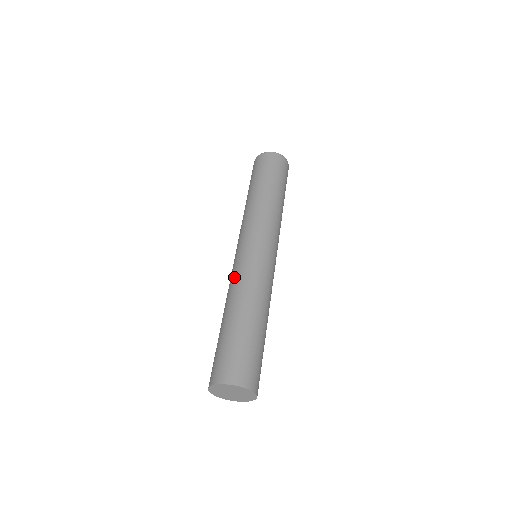
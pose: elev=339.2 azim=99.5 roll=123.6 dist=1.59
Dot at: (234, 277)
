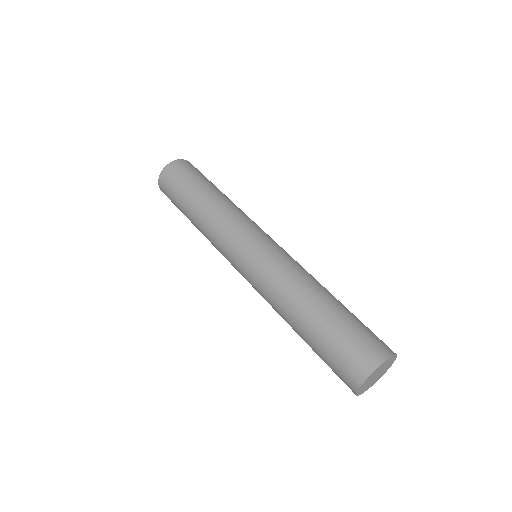
Dot at: (281, 270)
